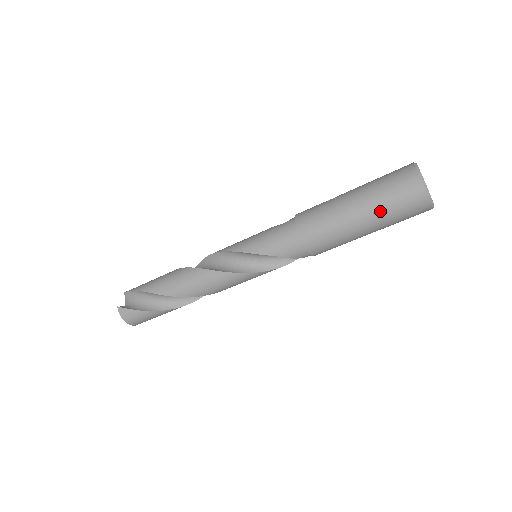
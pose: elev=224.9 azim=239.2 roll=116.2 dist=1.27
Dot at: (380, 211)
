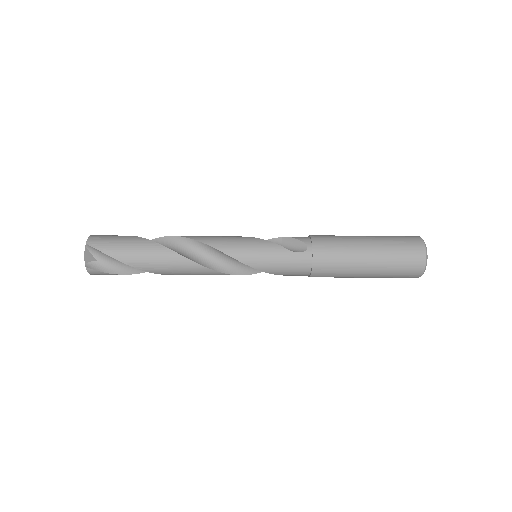
Dot at: (382, 277)
